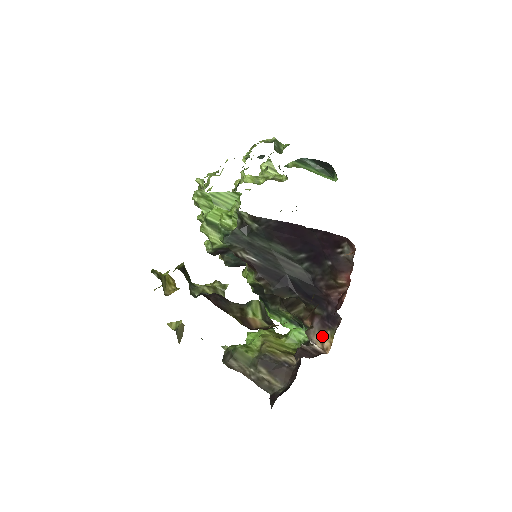
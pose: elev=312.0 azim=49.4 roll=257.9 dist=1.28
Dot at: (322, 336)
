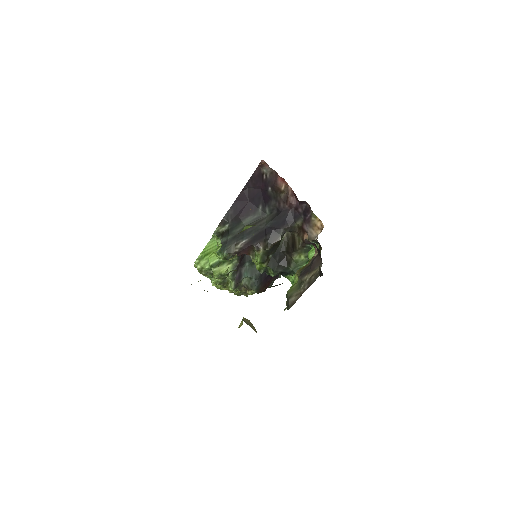
Dot at: (314, 226)
